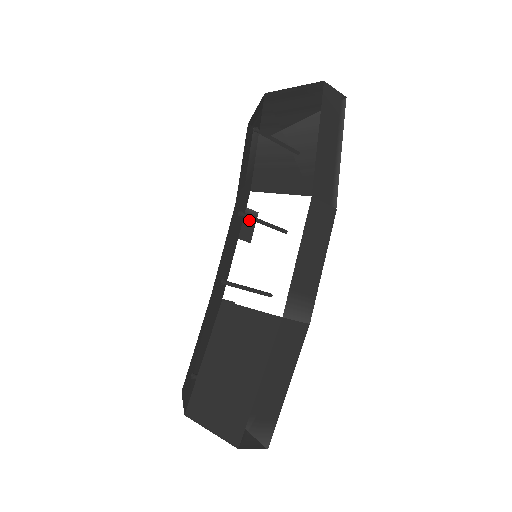
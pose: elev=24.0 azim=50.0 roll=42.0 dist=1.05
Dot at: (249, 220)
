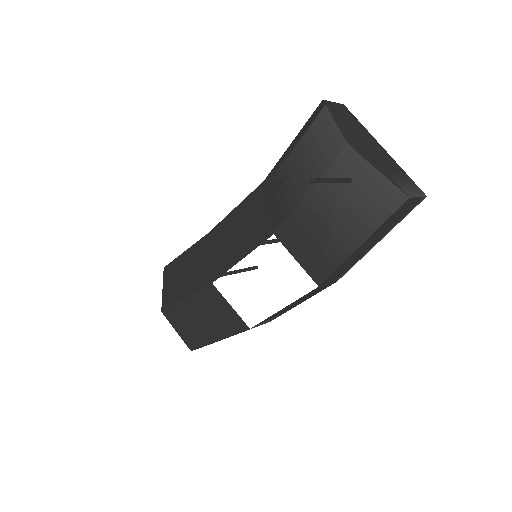
Dot at: occluded
